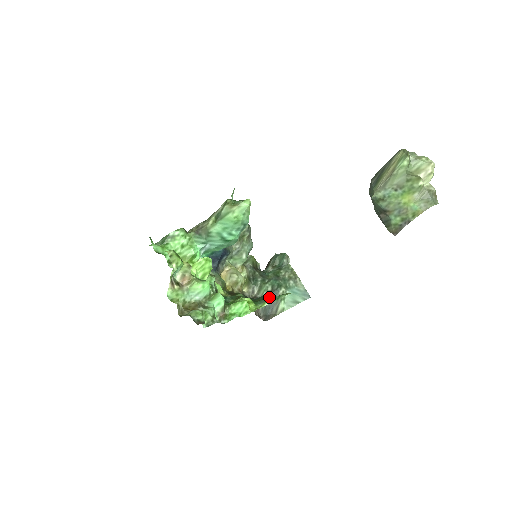
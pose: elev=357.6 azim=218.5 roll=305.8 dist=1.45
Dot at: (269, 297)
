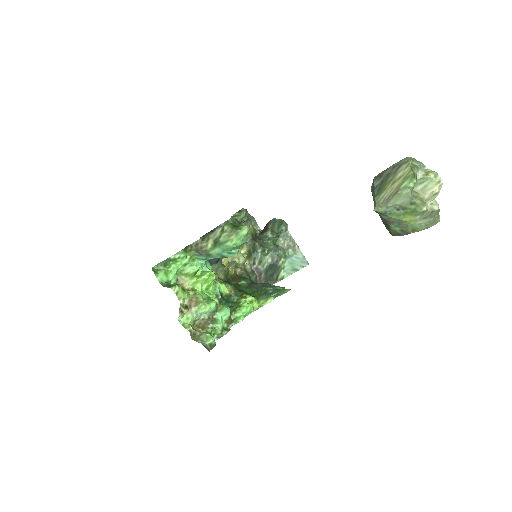
Dot at: (270, 292)
